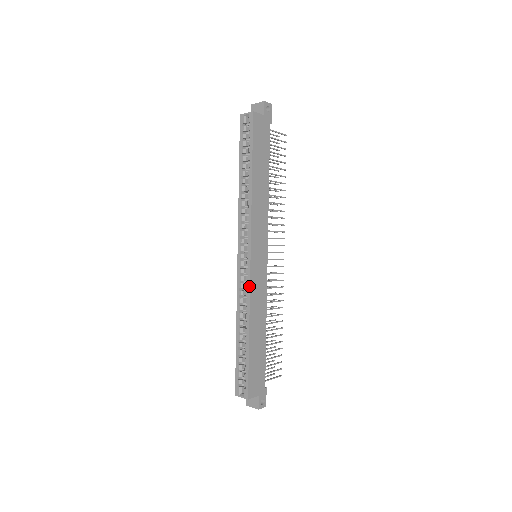
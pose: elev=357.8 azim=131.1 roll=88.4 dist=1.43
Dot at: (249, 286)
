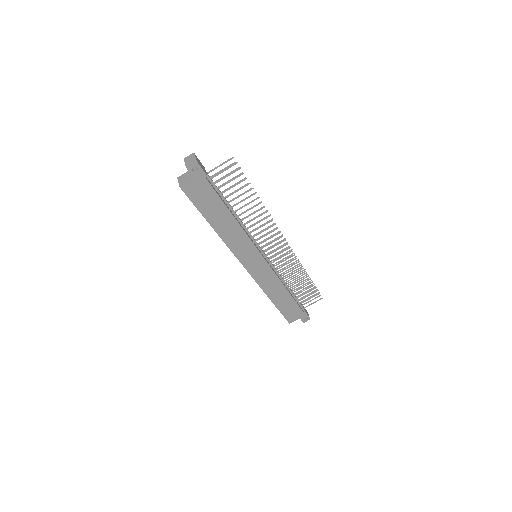
Dot at: (255, 281)
